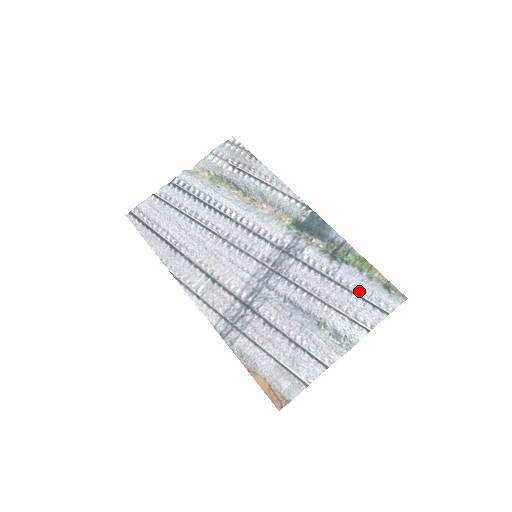
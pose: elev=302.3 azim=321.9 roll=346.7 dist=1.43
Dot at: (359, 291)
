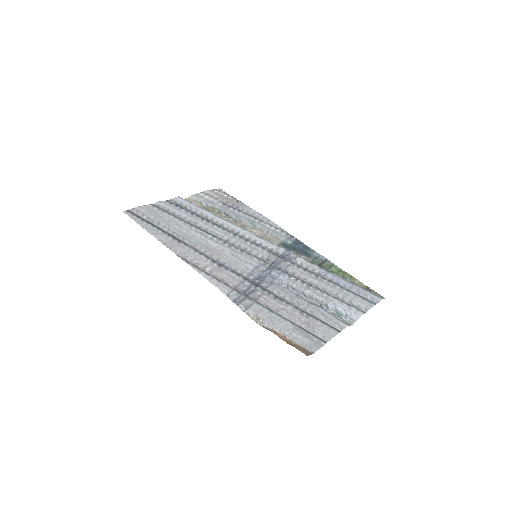
Dot at: (348, 288)
